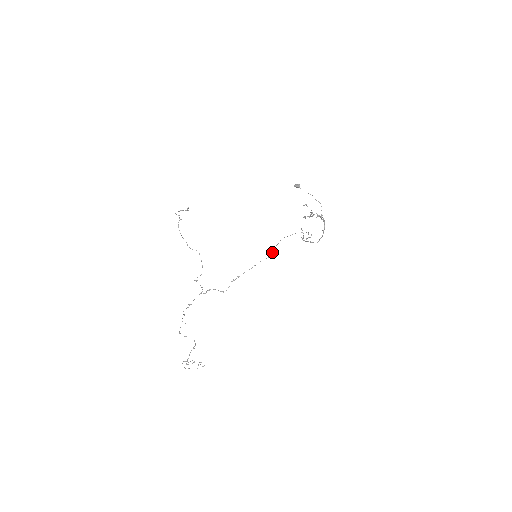
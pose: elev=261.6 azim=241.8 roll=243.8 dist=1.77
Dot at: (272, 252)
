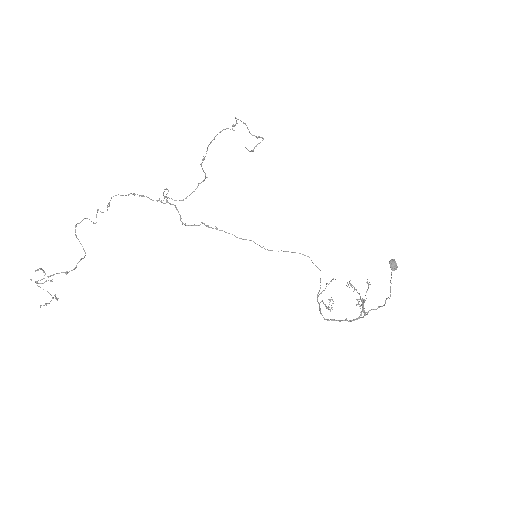
Dot at: occluded
